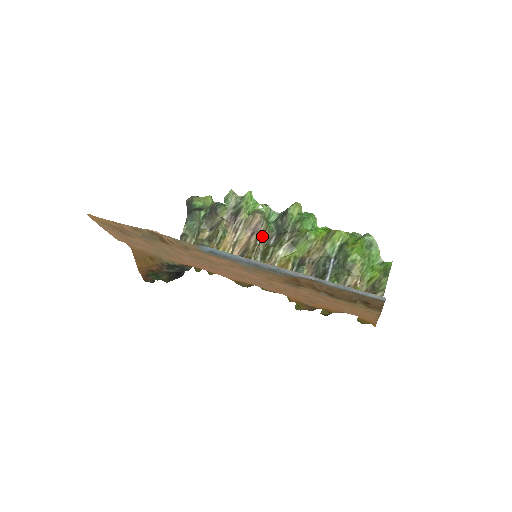
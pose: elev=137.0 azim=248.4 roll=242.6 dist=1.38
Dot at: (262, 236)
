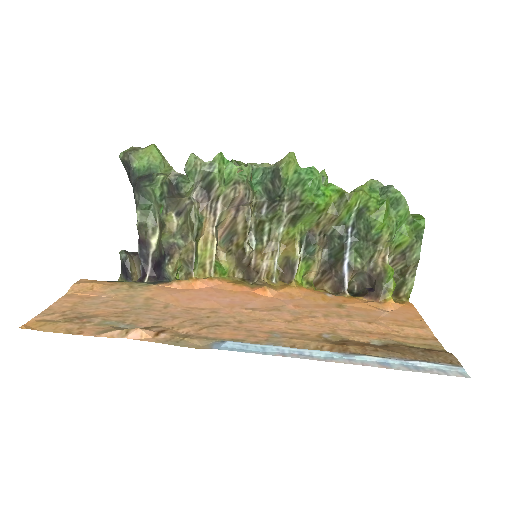
Dot at: (251, 212)
